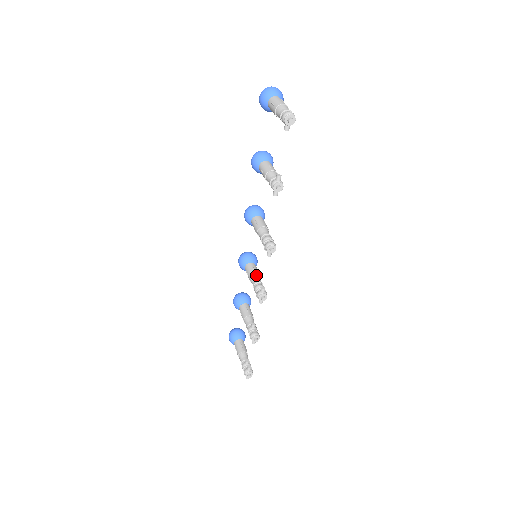
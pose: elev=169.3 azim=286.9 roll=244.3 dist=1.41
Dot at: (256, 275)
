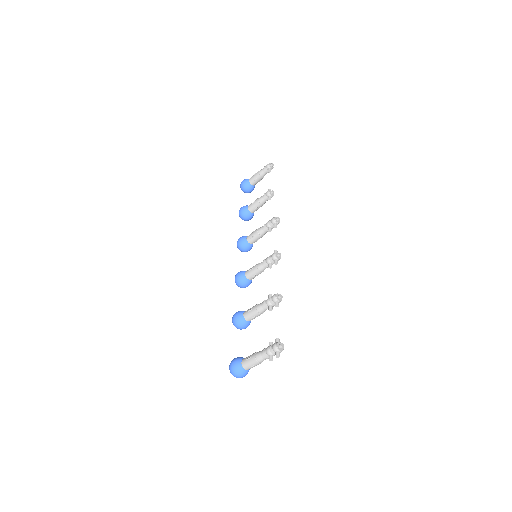
Dot at: occluded
